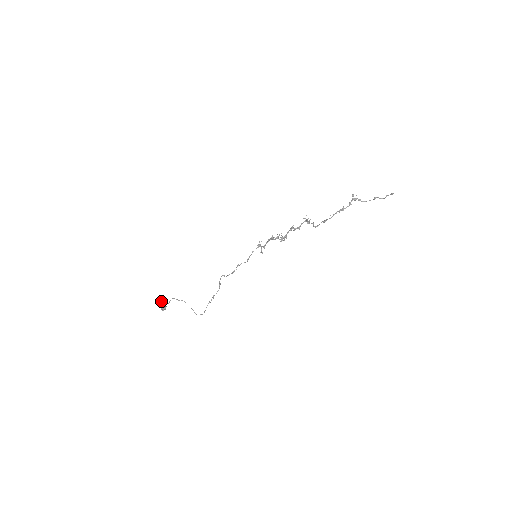
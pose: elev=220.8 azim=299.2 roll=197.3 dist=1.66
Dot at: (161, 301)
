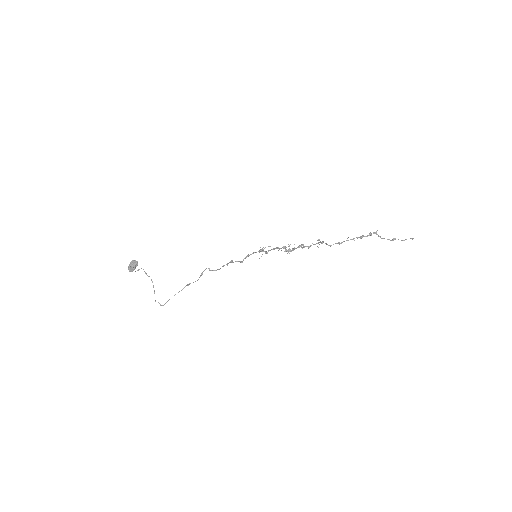
Dot at: (133, 260)
